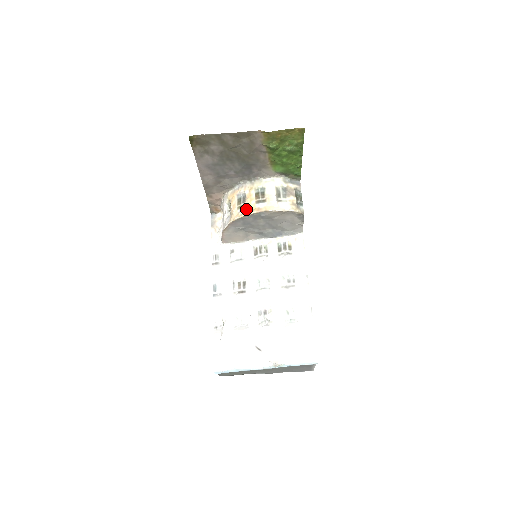
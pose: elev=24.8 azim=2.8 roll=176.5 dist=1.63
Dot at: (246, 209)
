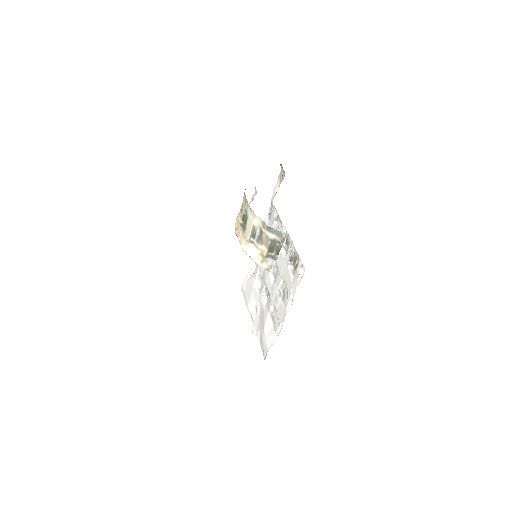
Dot at: (239, 220)
